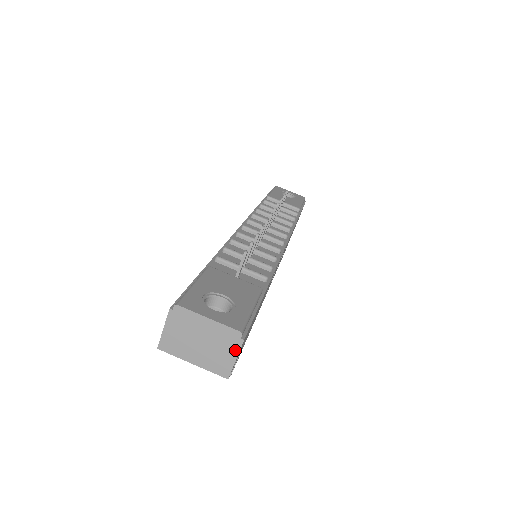
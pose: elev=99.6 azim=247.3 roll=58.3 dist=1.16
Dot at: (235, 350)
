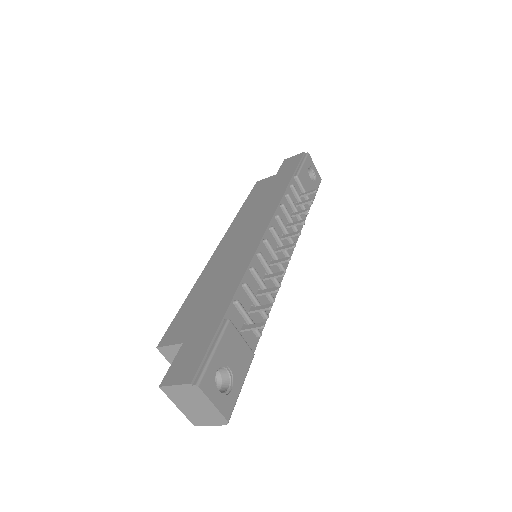
Dot at: (215, 423)
